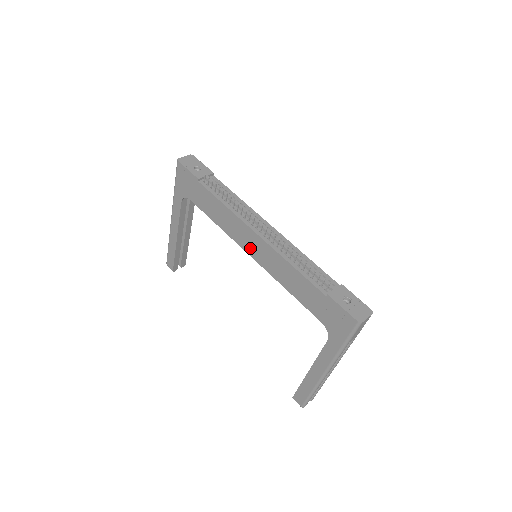
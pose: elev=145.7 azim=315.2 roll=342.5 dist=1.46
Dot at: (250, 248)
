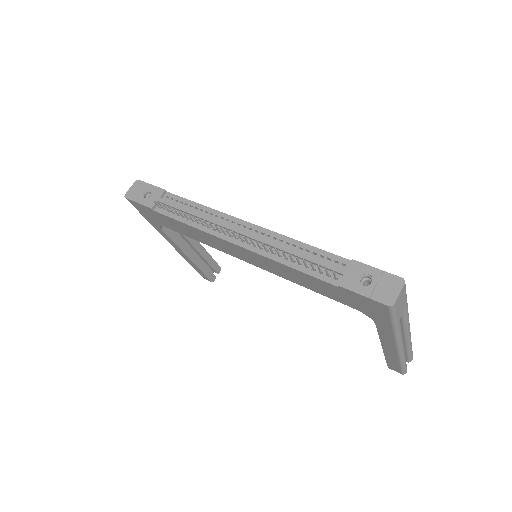
Dot at: (241, 256)
